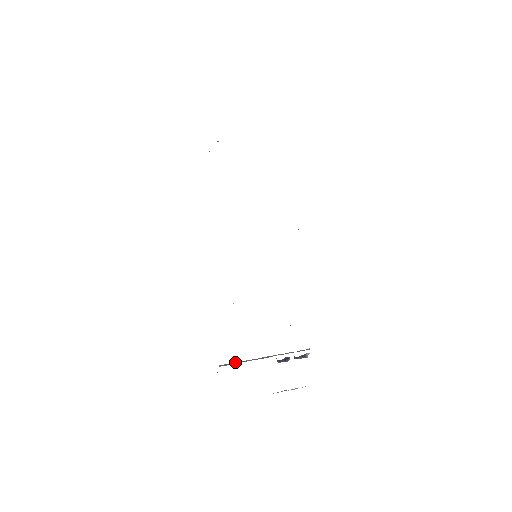
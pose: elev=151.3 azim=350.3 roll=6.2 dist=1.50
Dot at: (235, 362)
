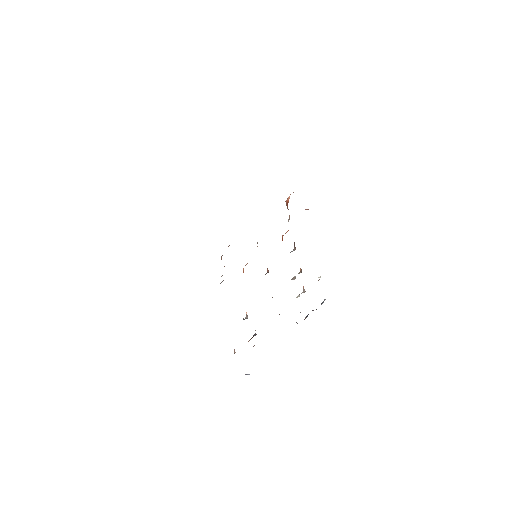
Dot at: occluded
